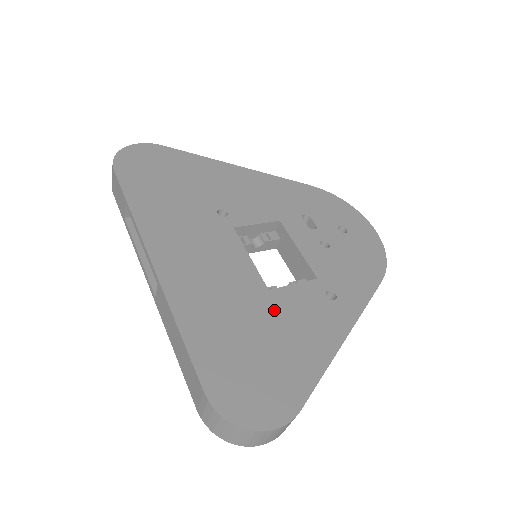
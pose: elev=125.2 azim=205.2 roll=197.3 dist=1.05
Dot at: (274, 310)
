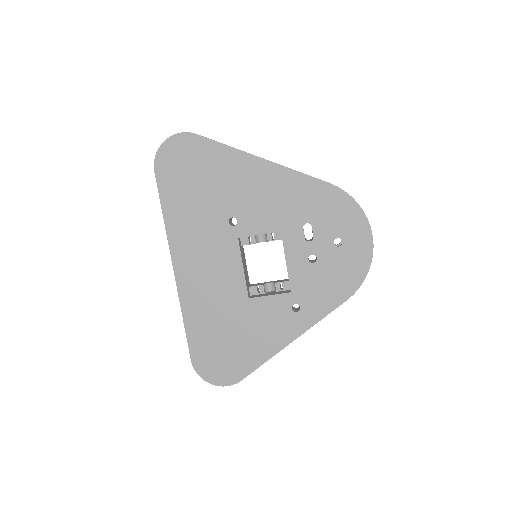
Dot at: (247, 315)
